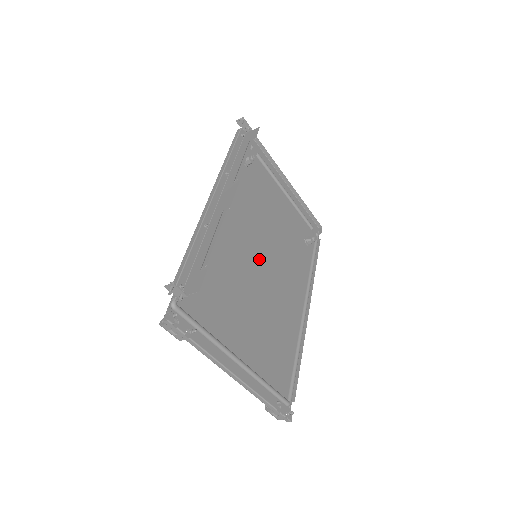
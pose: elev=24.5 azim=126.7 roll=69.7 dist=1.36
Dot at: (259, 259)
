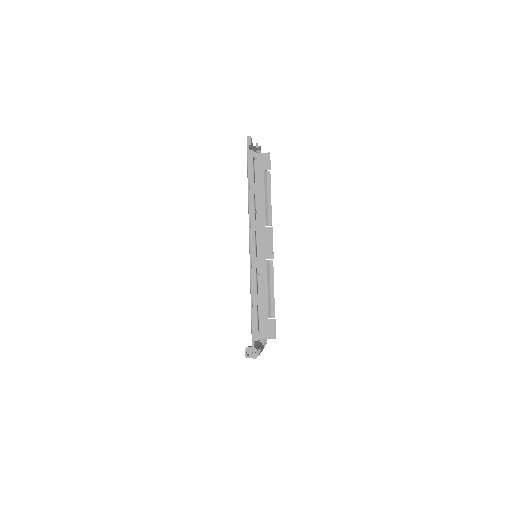
Dot at: occluded
